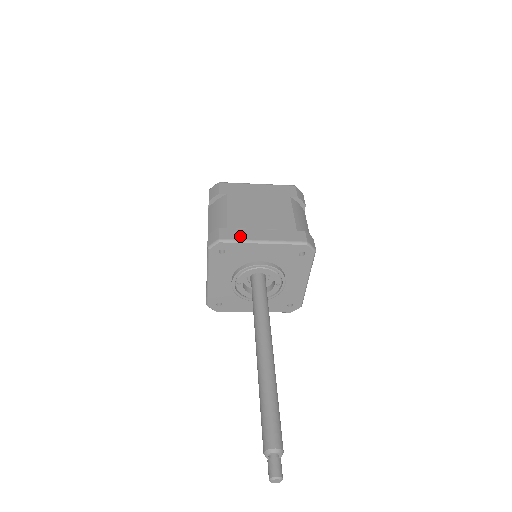
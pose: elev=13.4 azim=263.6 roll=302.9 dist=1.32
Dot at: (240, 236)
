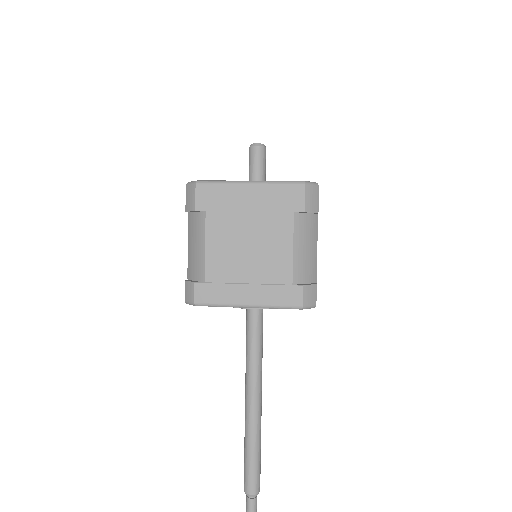
Dot at: (219, 298)
